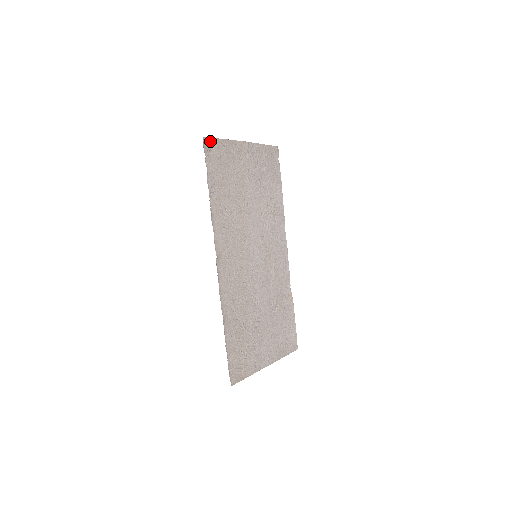
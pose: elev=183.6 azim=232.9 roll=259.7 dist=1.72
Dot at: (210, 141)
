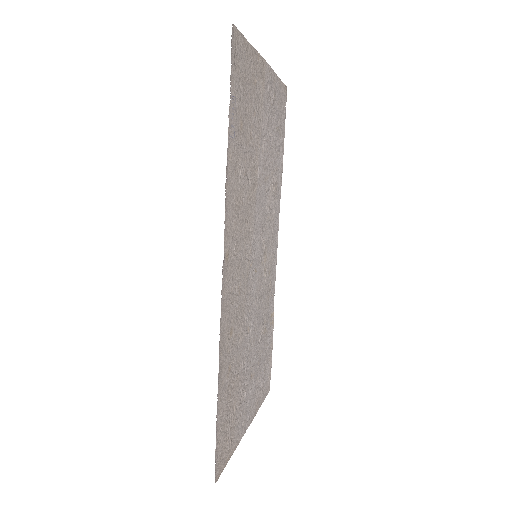
Dot at: (238, 38)
